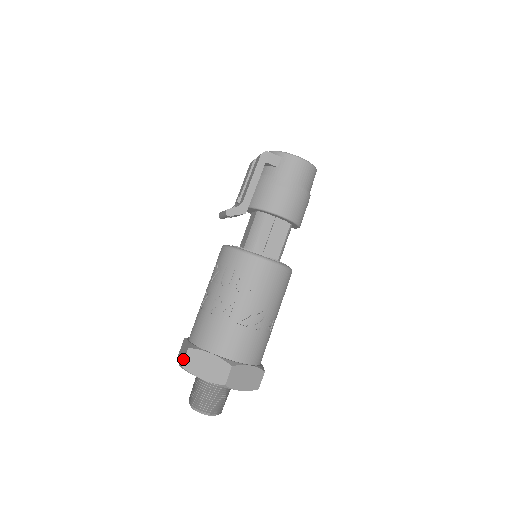
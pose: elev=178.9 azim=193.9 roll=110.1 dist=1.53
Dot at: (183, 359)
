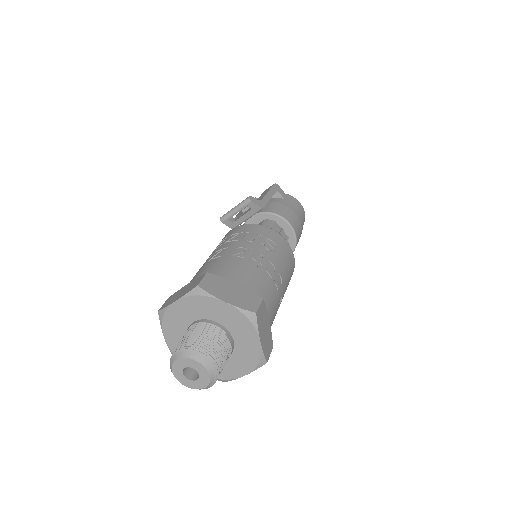
Dot at: (197, 283)
